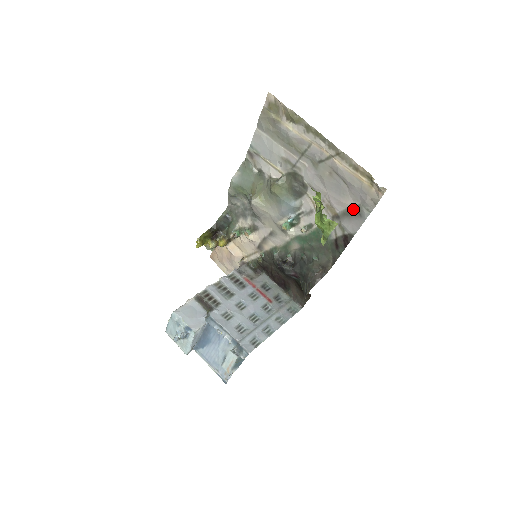
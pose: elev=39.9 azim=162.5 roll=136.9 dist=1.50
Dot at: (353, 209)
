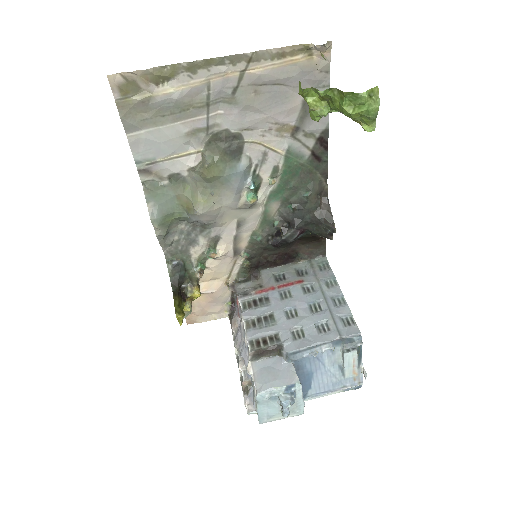
Dot at: occluded
